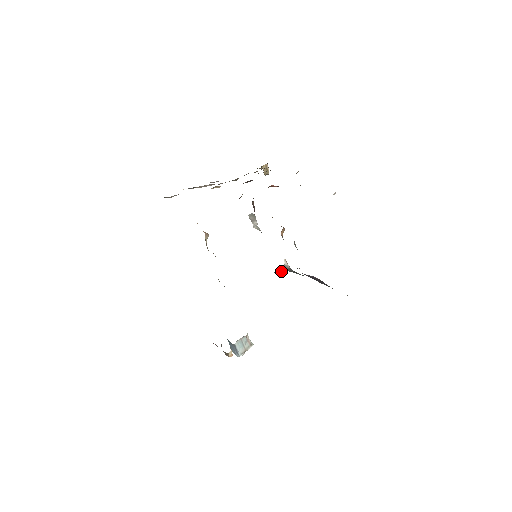
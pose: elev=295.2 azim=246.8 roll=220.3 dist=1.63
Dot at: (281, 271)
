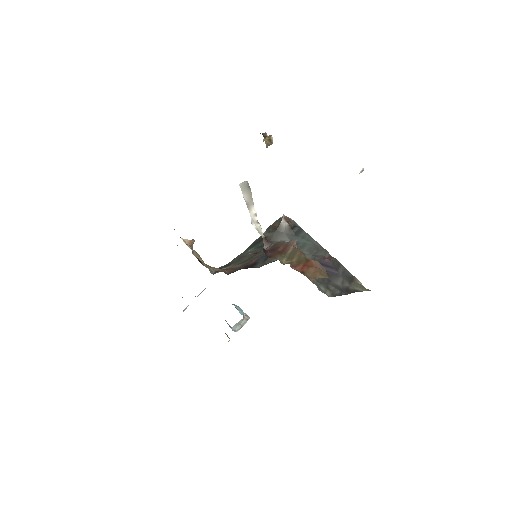
Dot at: (279, 238)
